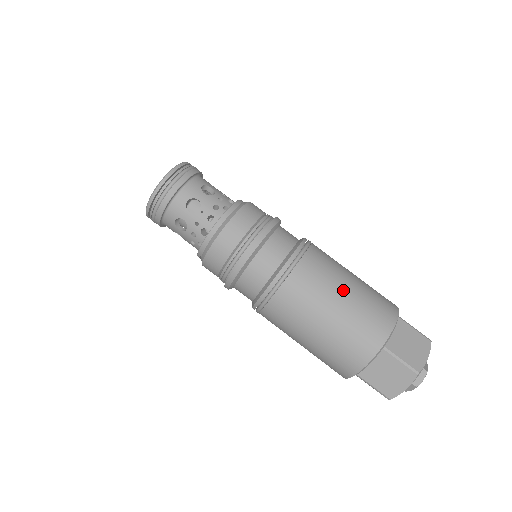
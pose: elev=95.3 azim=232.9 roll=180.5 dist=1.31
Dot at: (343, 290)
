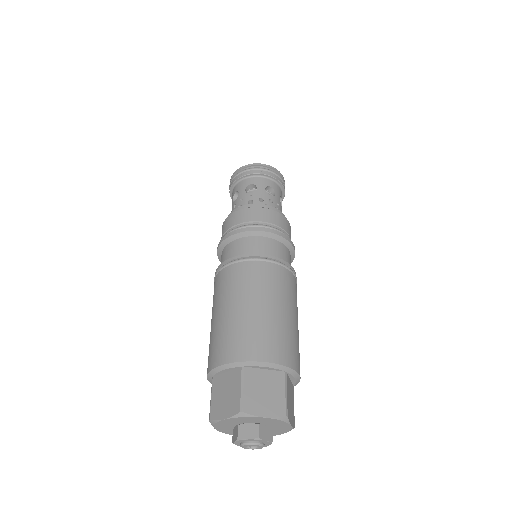
Dot at: (265, 304)
